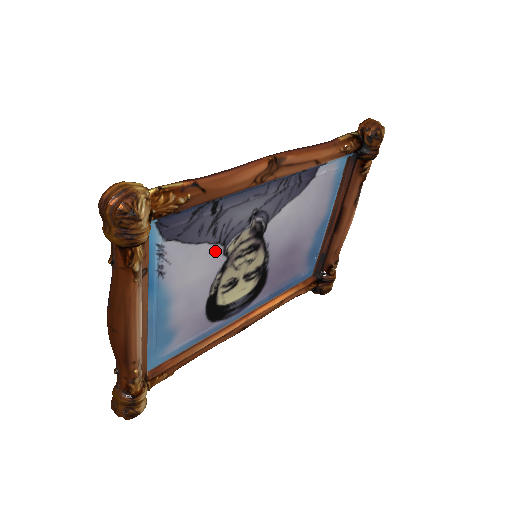
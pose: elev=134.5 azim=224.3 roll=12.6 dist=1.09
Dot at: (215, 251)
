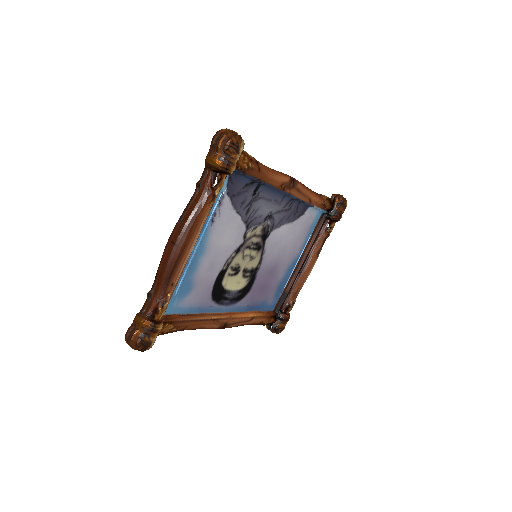
Dot at: (241, 229)
